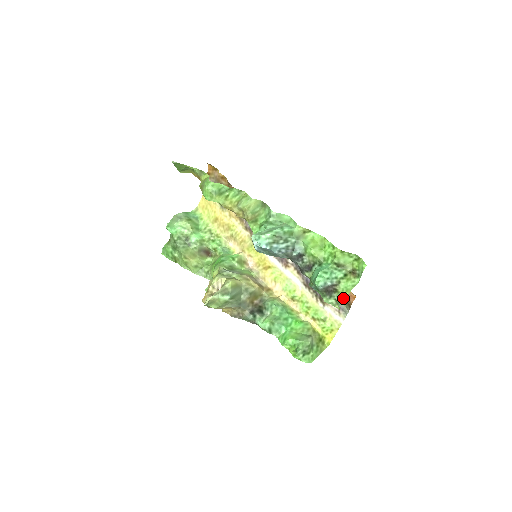
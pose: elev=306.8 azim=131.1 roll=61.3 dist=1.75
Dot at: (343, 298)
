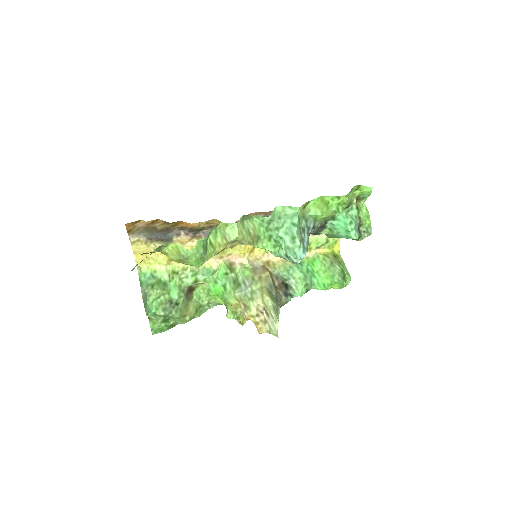
Dot at: (369, 226)
